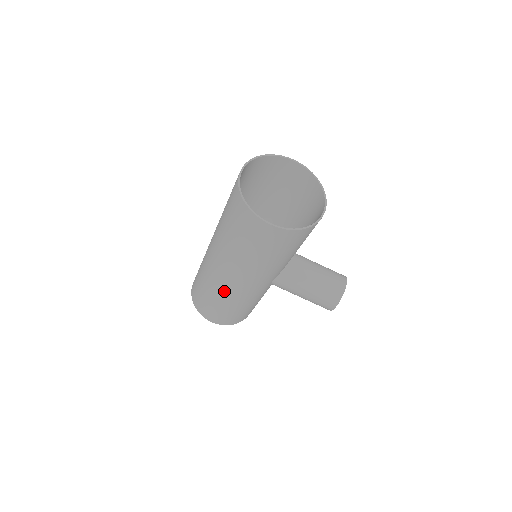
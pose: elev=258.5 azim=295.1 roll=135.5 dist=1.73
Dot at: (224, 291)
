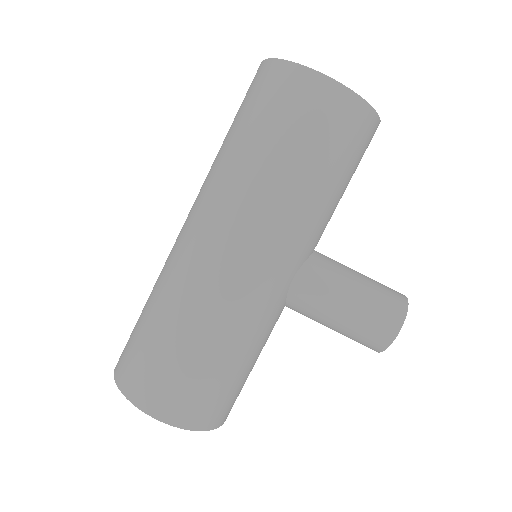
Dot at: (208, 292)
